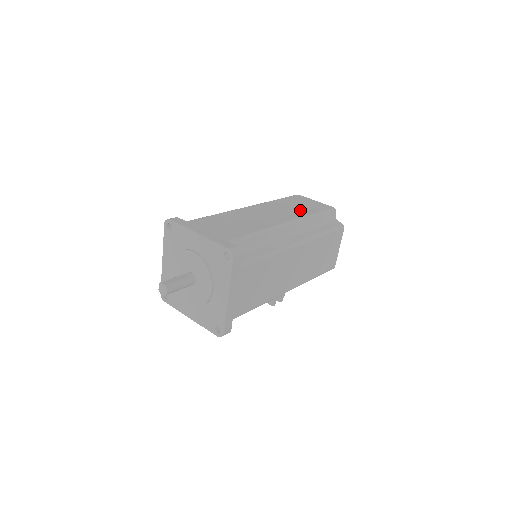
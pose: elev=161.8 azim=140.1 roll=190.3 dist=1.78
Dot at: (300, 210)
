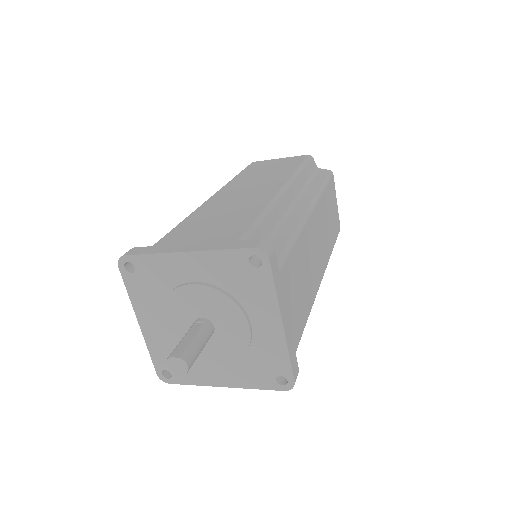
Dot at: (278, 172)
